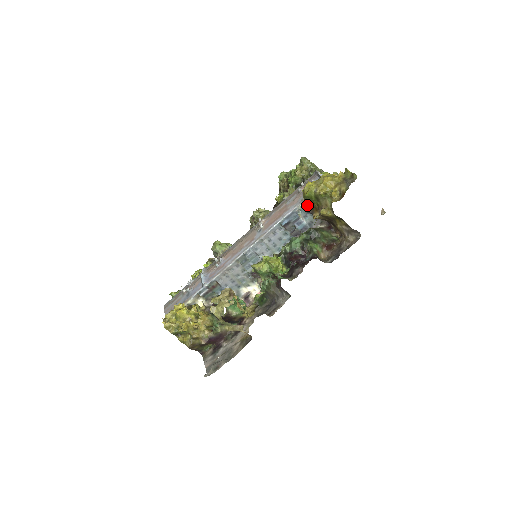
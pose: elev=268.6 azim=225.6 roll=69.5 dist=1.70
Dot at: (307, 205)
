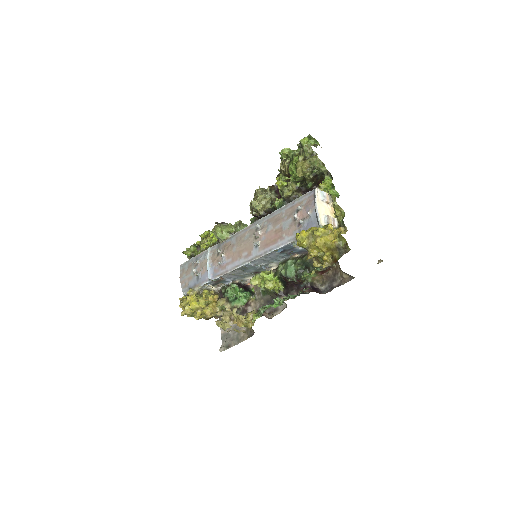
Dot at: occluded
